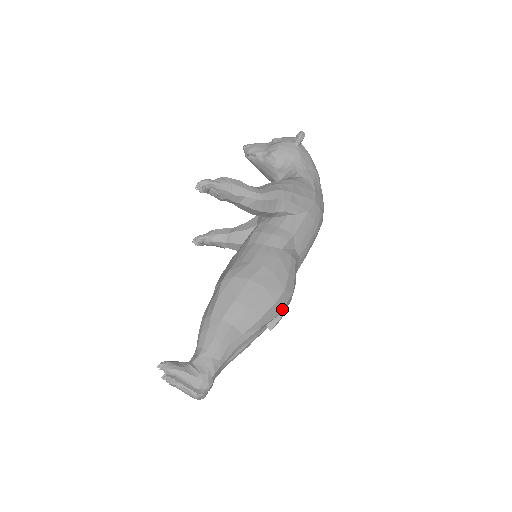
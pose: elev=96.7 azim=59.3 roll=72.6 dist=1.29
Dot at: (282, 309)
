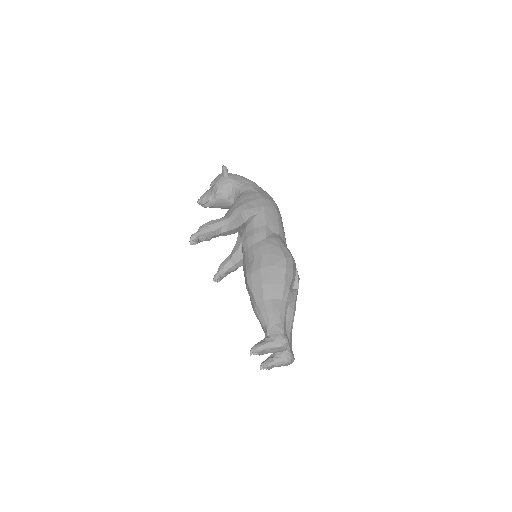
Dot at: (293, 270)
